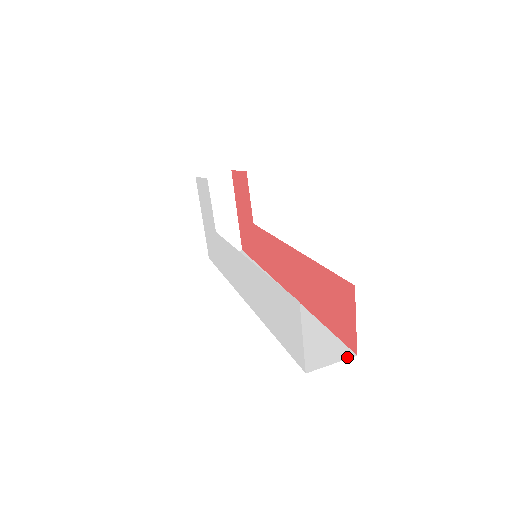
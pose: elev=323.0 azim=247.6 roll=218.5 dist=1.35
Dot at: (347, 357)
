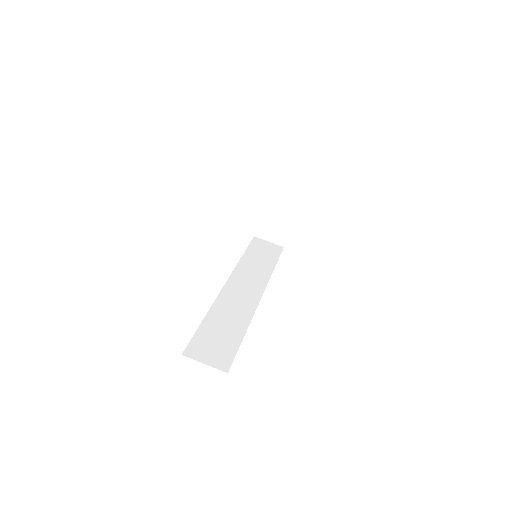
Dot at: (220, 368)
